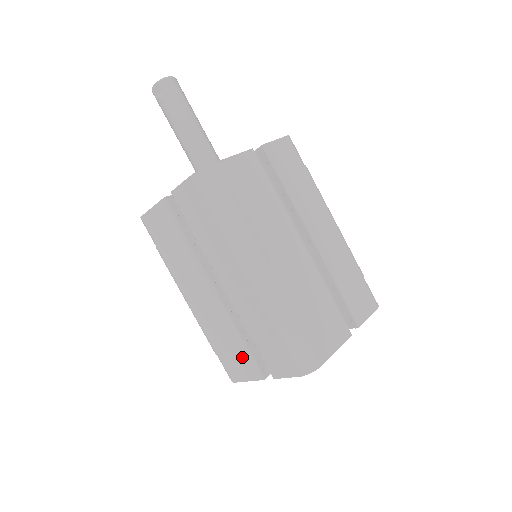
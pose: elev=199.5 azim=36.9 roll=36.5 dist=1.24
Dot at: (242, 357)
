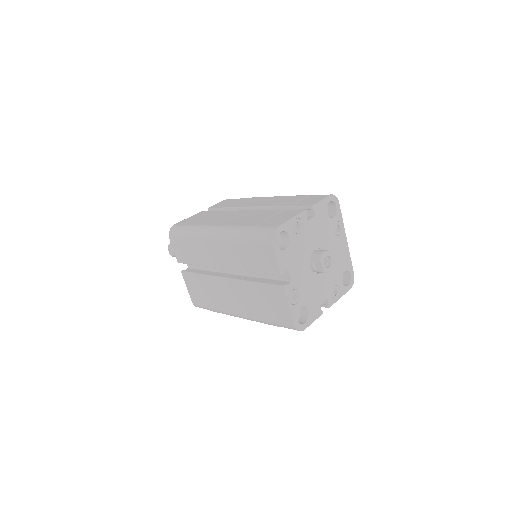
Dot at: (269, 295)
